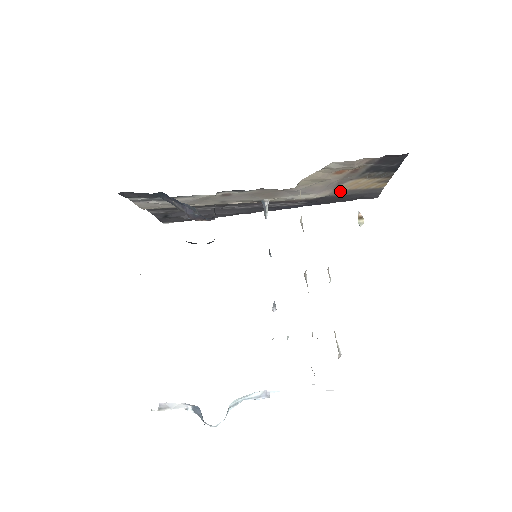
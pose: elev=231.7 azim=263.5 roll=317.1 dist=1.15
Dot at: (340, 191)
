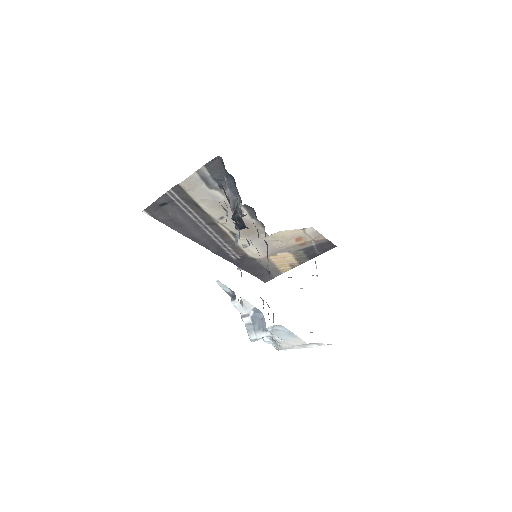
Dot at: (267, 260)
